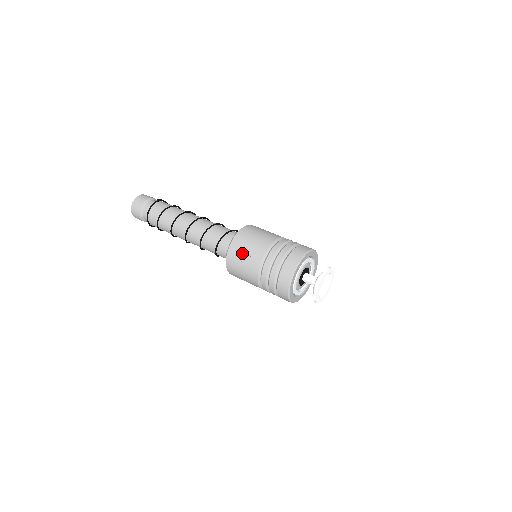
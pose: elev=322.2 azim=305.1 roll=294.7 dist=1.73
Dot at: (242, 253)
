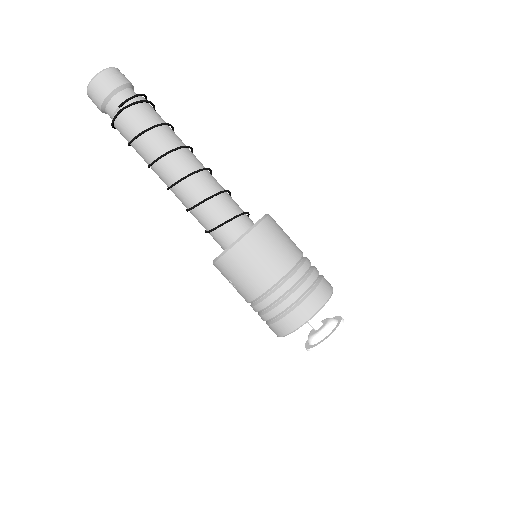
Dot at: occluded
